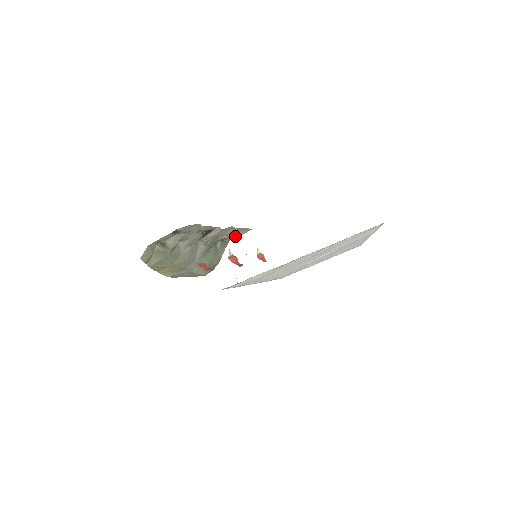
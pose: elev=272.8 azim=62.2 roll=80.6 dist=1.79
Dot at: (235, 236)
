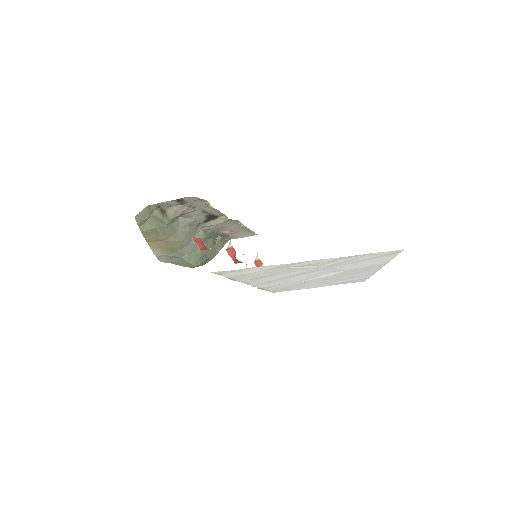
Dot at: (237, 236)
